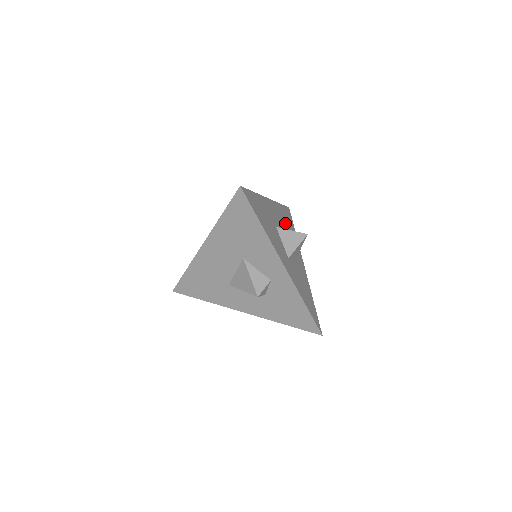
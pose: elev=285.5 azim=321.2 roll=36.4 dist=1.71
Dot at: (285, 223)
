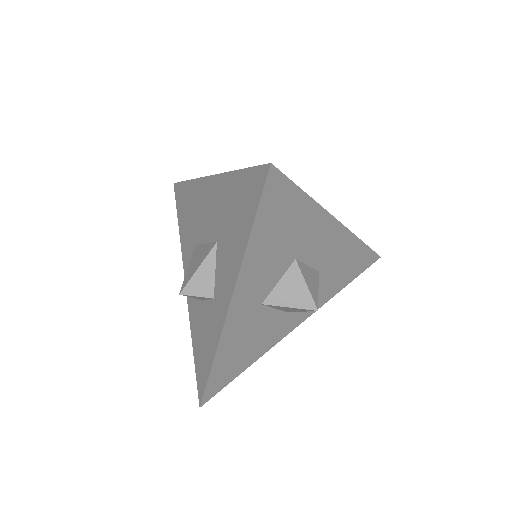
Dot at: (334, 266)
